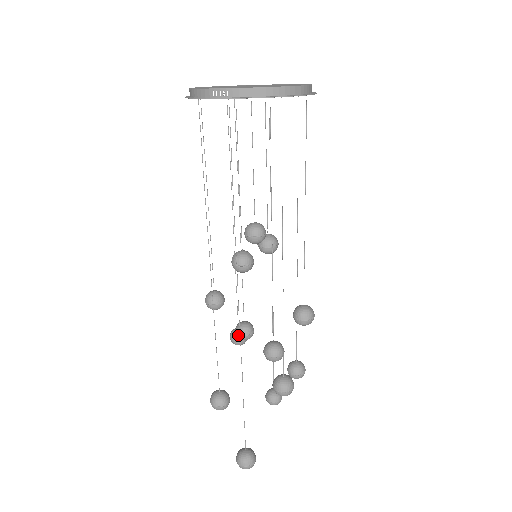
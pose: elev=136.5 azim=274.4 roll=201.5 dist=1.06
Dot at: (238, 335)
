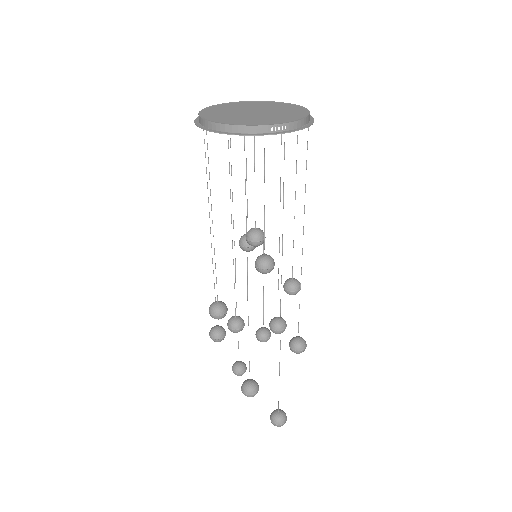
Dot at: (237, 330)
